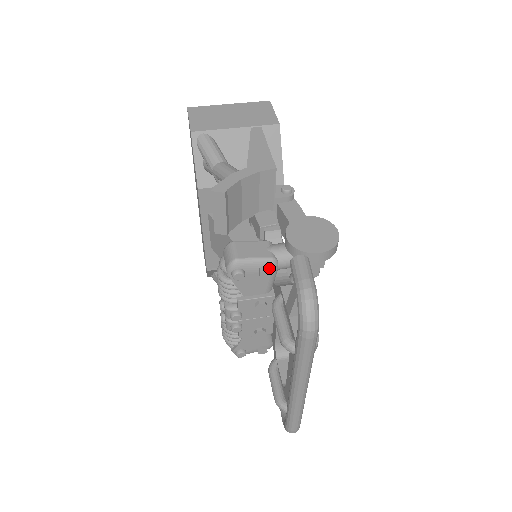
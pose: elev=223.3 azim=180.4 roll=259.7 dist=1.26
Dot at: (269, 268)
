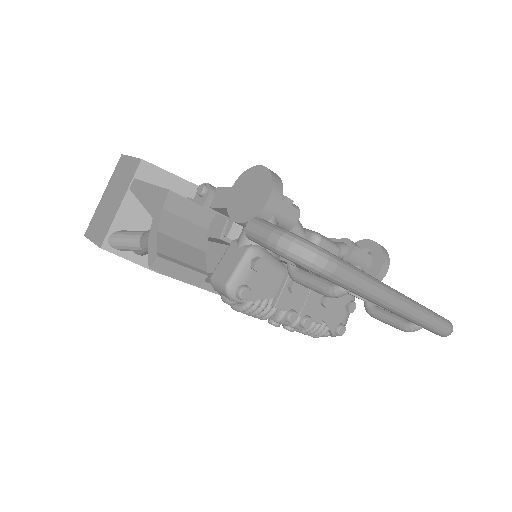
Dot at: (256, 258)
